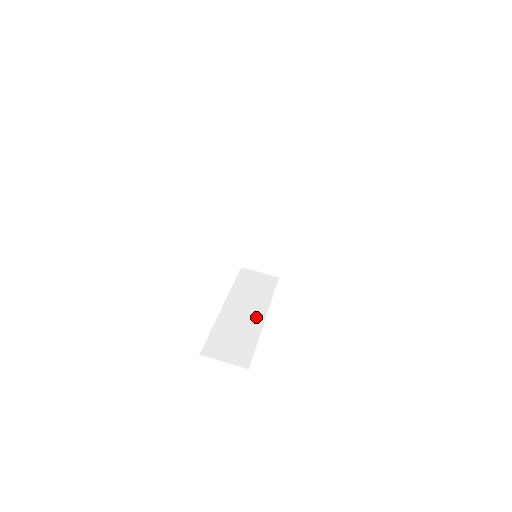
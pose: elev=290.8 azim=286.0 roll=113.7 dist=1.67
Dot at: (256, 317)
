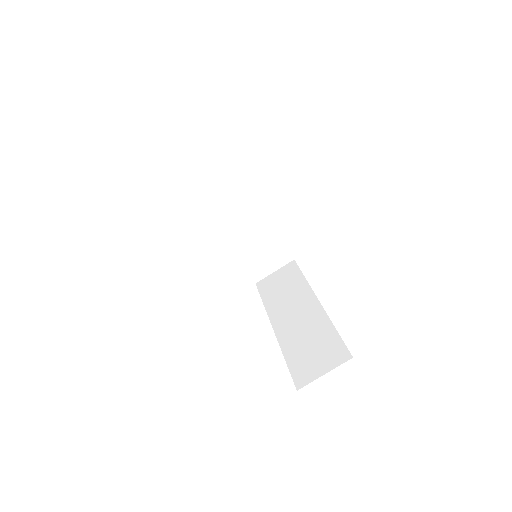
Dot at: (310, 309)
